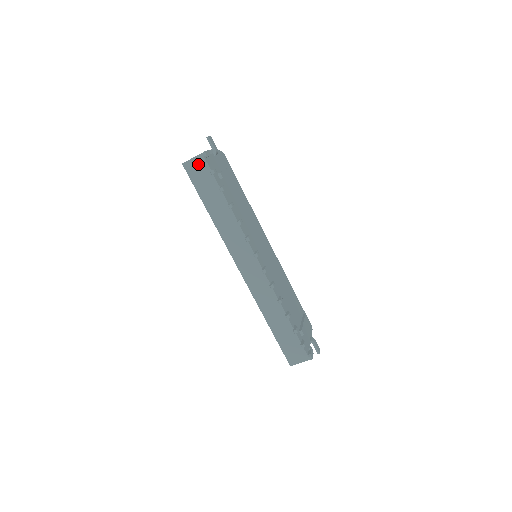
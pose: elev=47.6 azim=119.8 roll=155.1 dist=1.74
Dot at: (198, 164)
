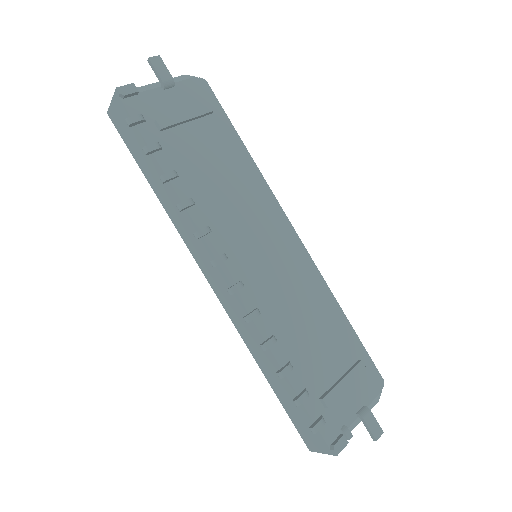
Dot at: (118, 111)
